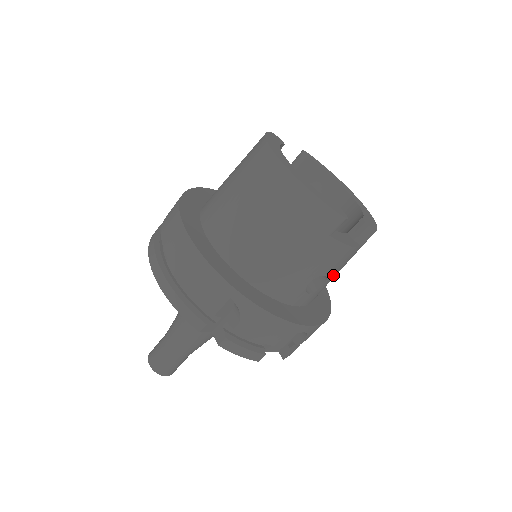
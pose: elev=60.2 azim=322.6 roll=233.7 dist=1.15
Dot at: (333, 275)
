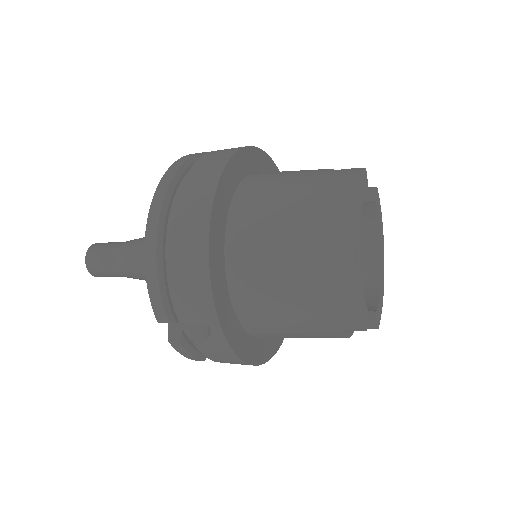
Dot at: occluded
